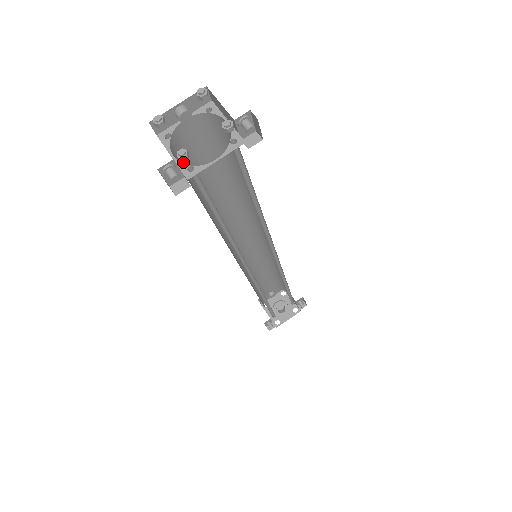
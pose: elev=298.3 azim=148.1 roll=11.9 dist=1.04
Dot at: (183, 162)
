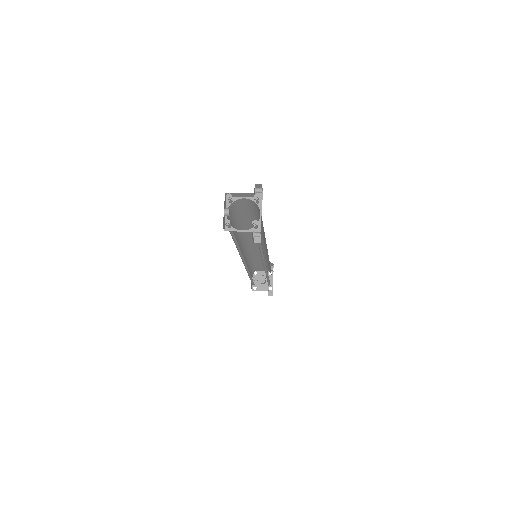
Dot at: occluded
